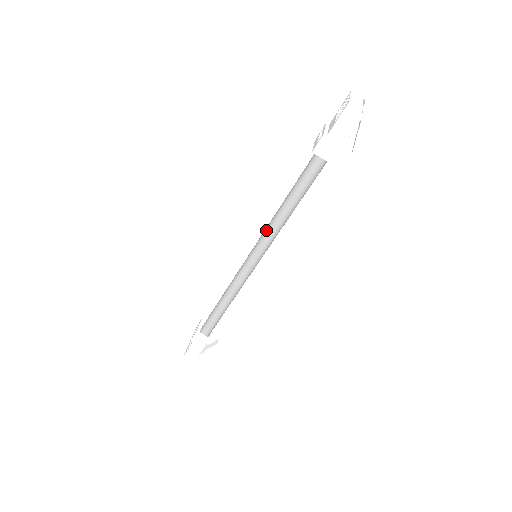
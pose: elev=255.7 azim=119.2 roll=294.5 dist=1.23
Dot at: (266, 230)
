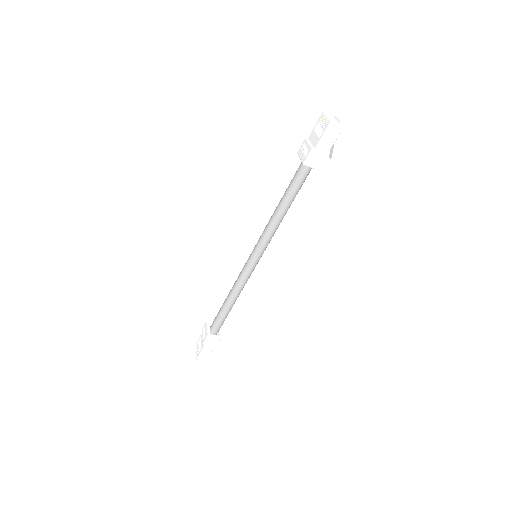
Dot at: (265, 233)
